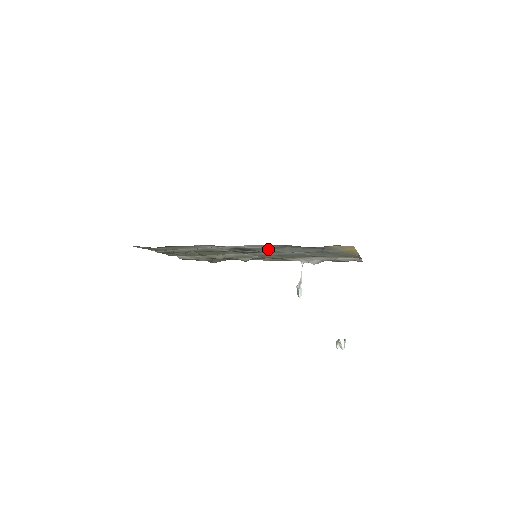
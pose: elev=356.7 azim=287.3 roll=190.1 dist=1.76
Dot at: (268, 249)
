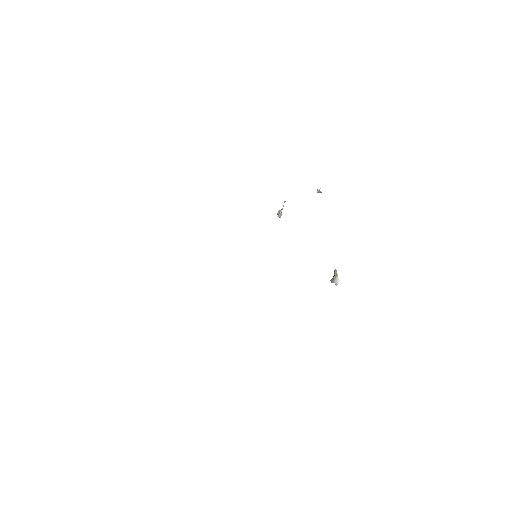
Dot at: occluded
